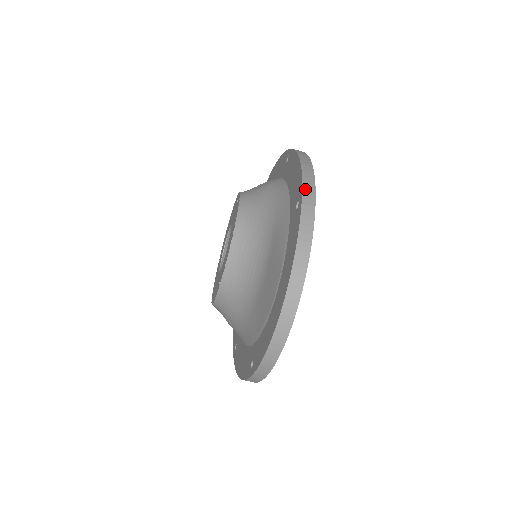
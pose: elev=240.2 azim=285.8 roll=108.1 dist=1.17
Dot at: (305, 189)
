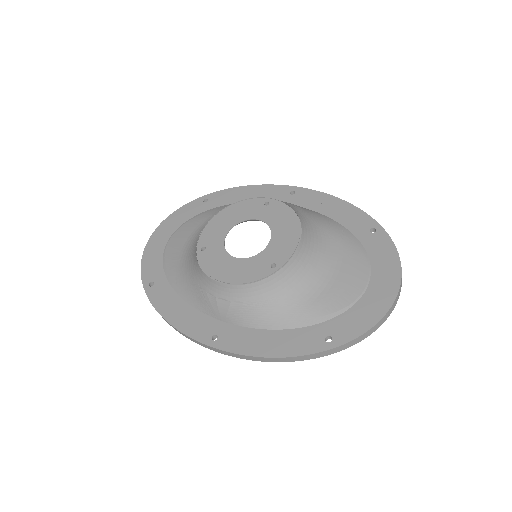
Dot at: (377, 223)
